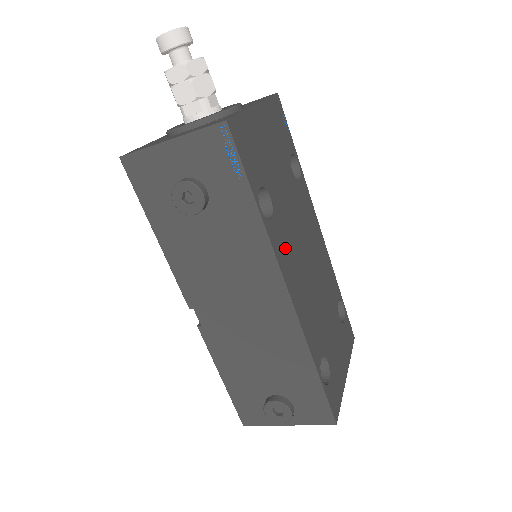
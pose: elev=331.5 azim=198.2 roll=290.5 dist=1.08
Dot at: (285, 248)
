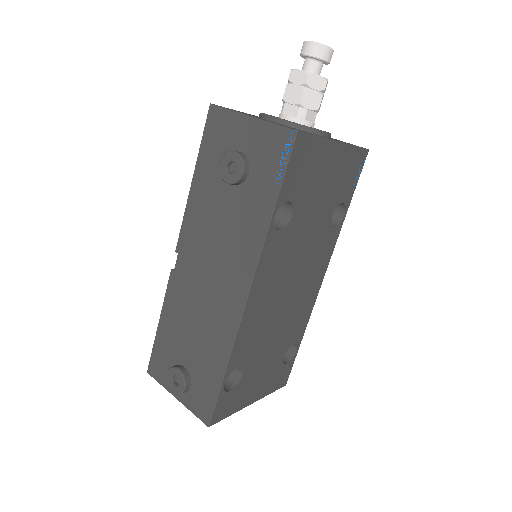
Dot at: (274, 262)
